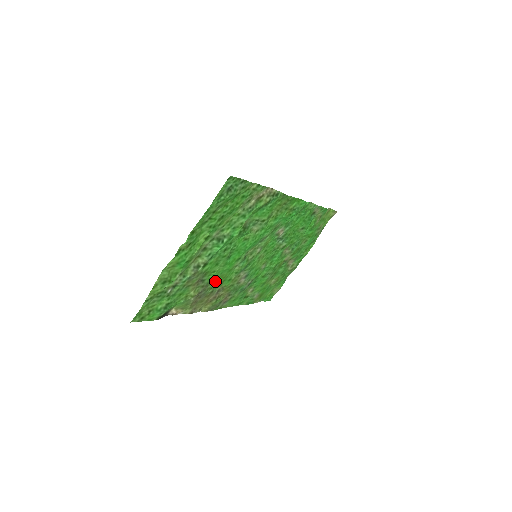
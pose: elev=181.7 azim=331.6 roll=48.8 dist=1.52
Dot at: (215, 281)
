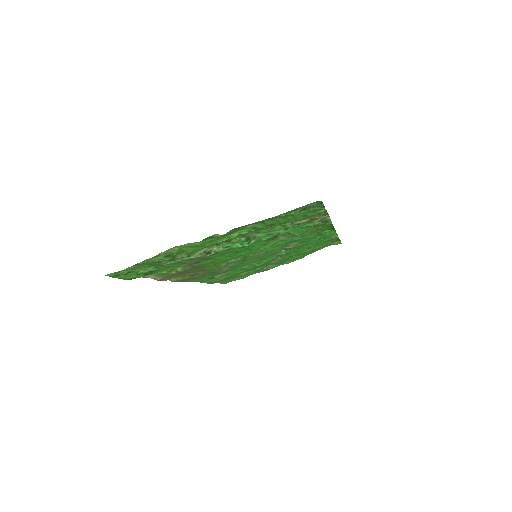
Dot at: (206, 264)
